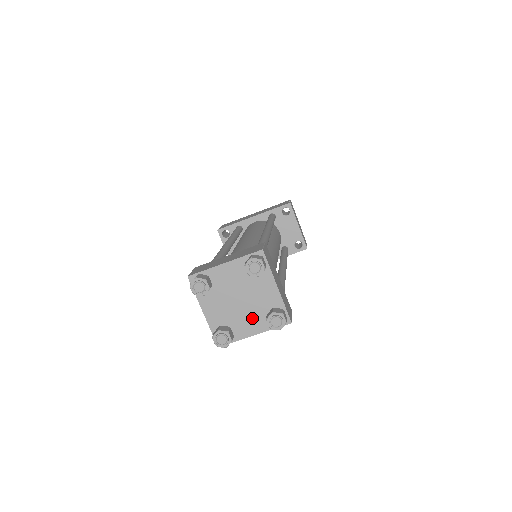
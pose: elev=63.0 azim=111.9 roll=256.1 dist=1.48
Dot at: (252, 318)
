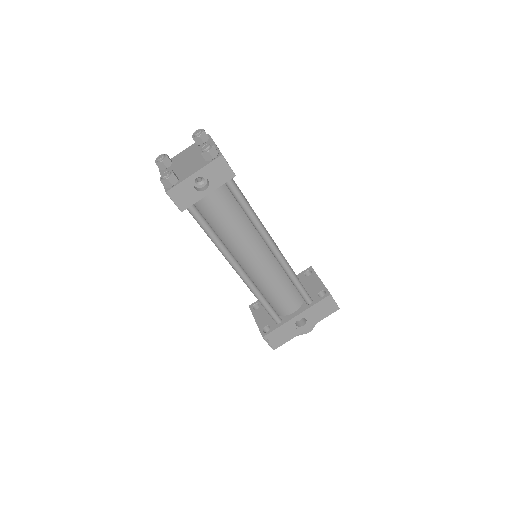
Dot at: (194, 166)
